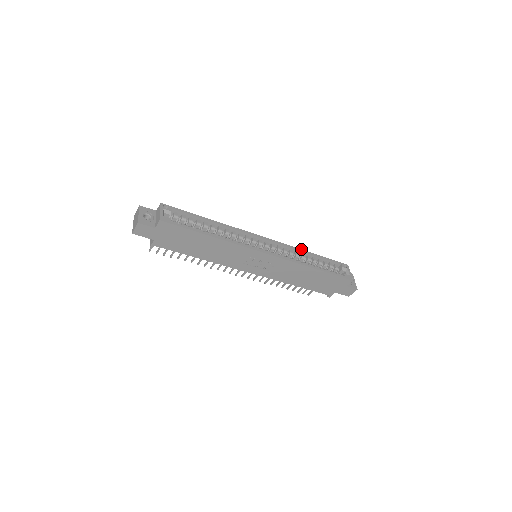
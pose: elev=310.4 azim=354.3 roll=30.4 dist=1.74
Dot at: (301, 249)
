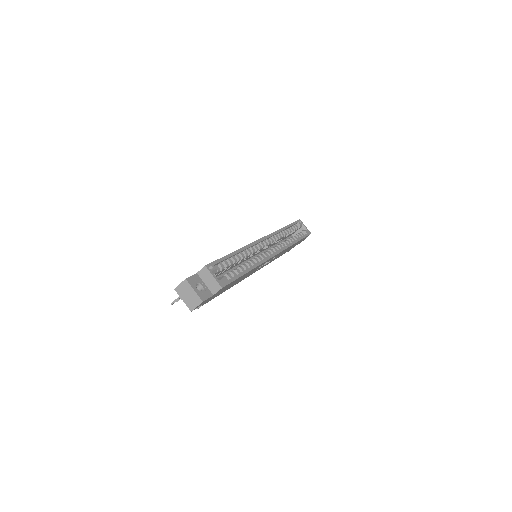
Dot at: (280, 229)
